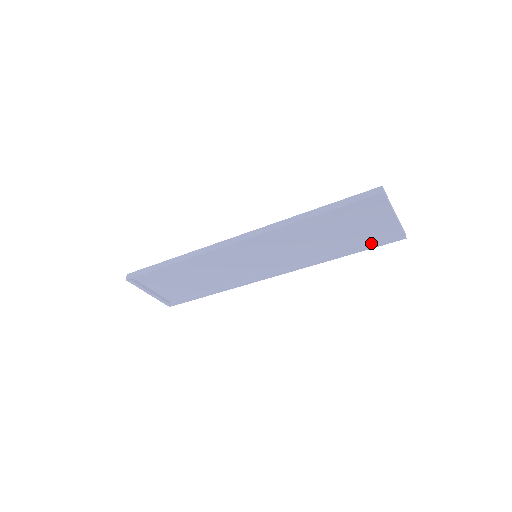
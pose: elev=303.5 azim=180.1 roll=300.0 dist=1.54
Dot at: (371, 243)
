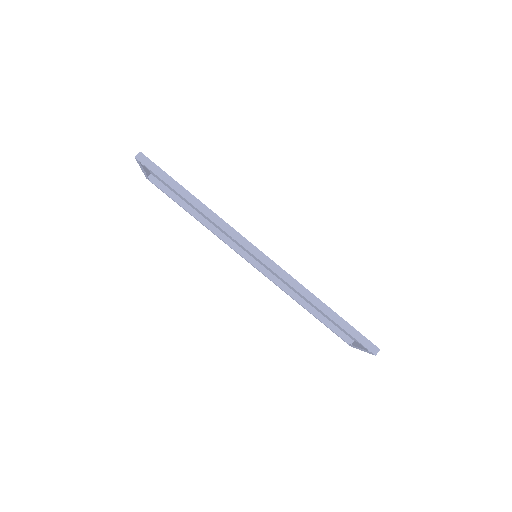
Dot at: (330, 323)
